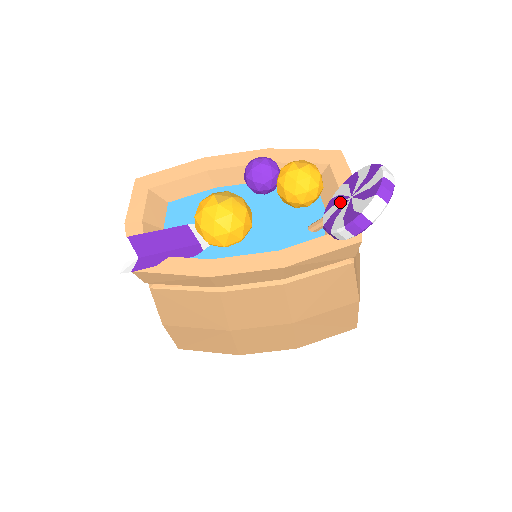
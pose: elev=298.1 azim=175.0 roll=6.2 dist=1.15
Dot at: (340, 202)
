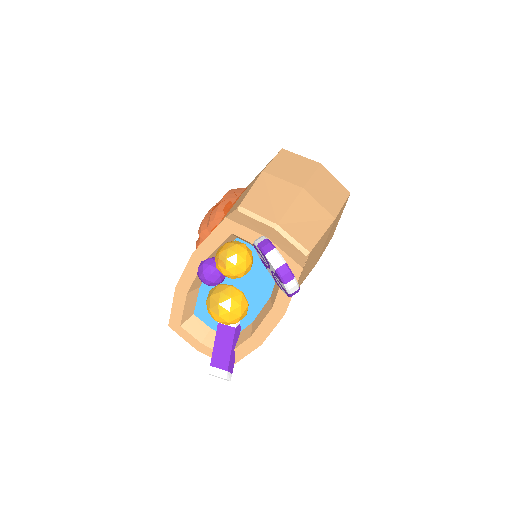
Dot at: (268, 269)
